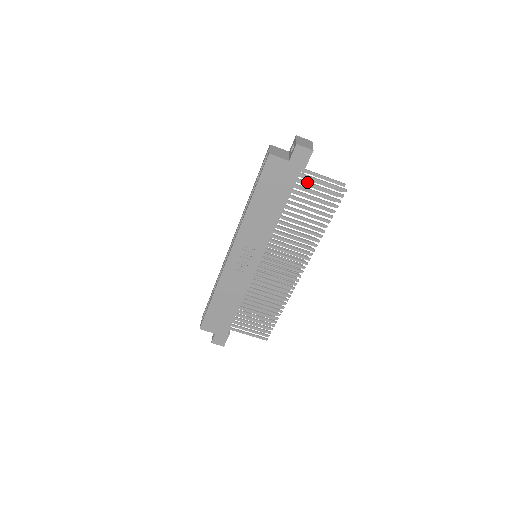
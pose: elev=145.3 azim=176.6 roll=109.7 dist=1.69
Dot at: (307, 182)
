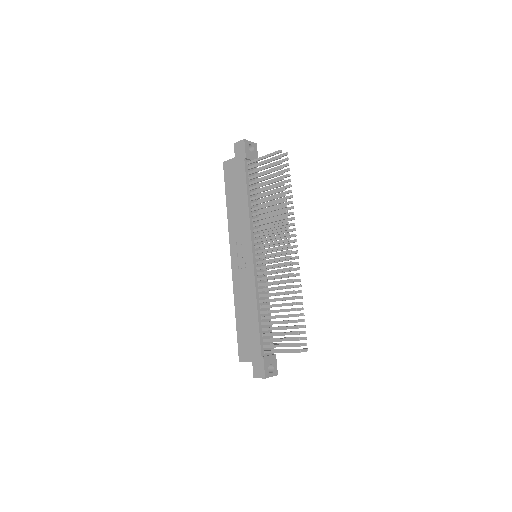
Dot at: (254, 165)
